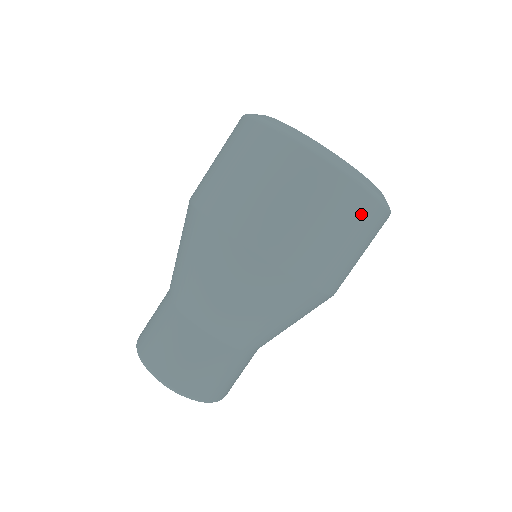
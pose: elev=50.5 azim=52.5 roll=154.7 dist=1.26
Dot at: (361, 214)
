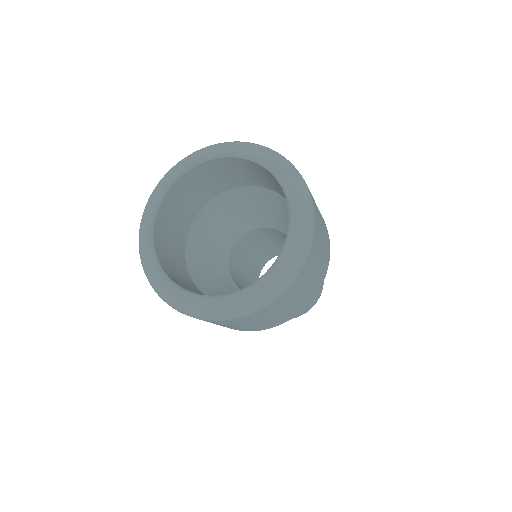
Dot at: (241, 321)
